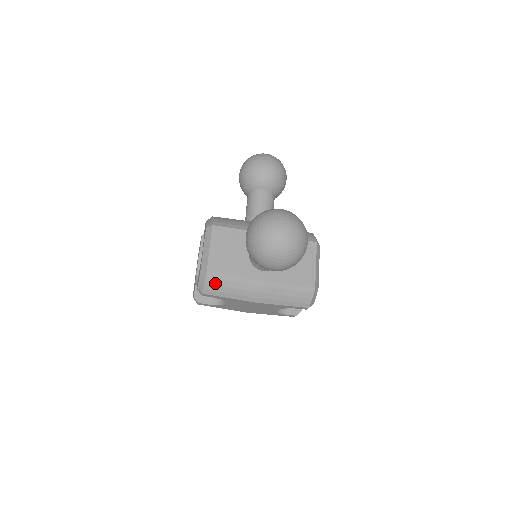
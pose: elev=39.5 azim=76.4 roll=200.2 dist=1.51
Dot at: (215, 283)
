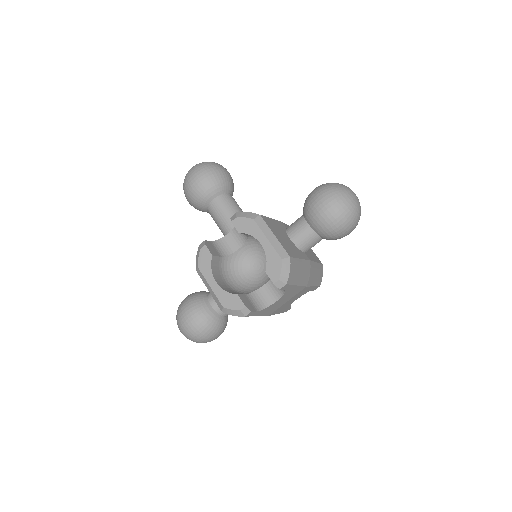
Dot at: (294, 269)
